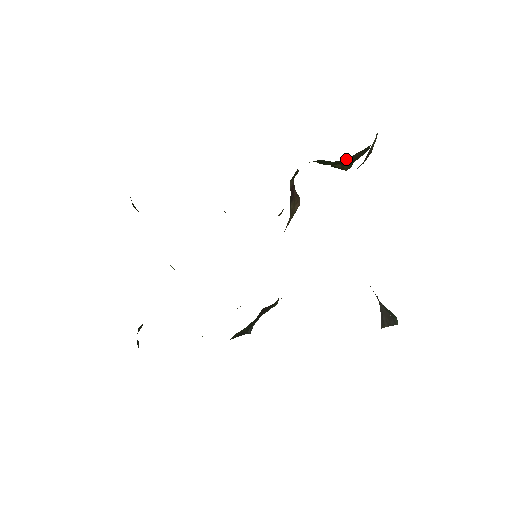
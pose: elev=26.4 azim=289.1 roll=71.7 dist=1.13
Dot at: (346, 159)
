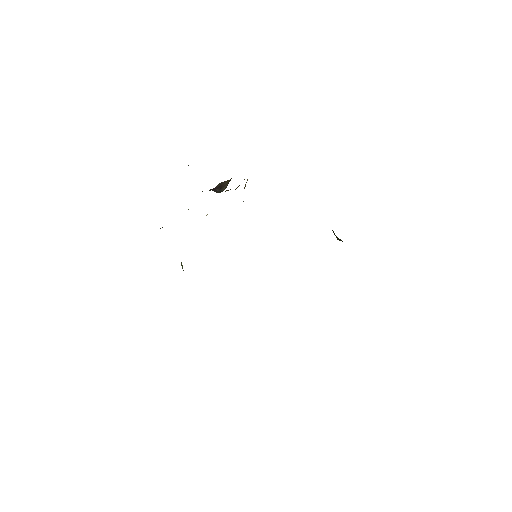
Dot at: occluded
